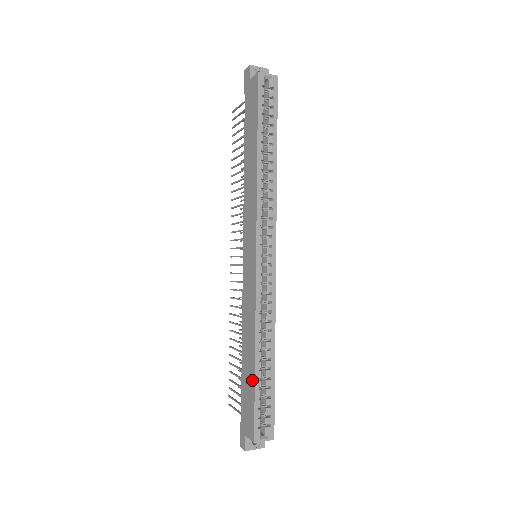
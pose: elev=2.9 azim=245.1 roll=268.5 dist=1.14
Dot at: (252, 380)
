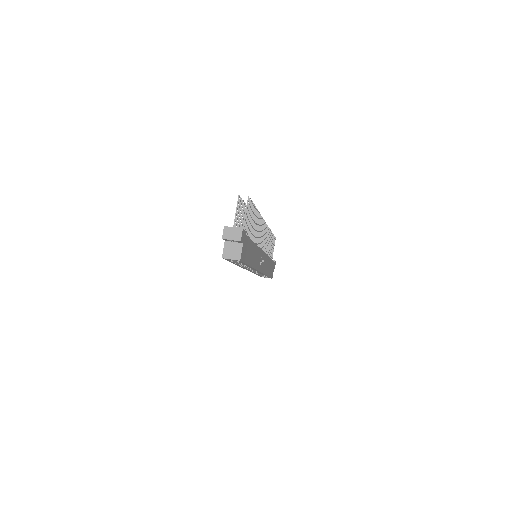
Dot at: occluded
